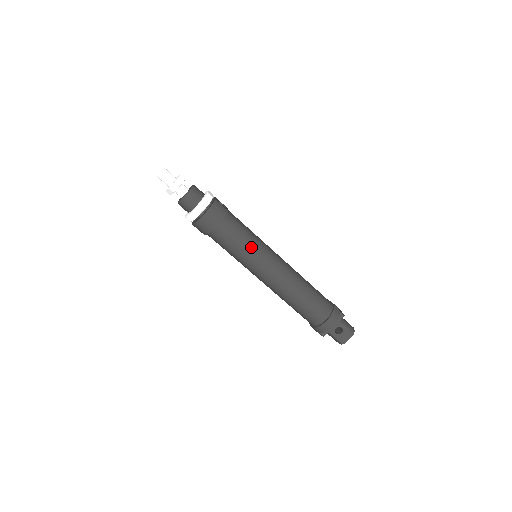
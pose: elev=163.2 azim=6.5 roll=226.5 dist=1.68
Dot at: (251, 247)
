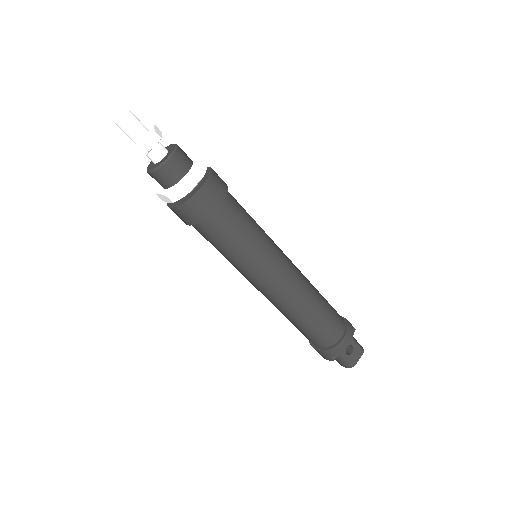
Dot at: (260, 240)
